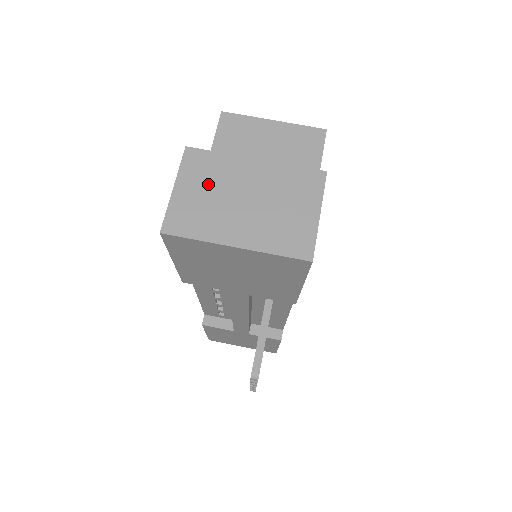
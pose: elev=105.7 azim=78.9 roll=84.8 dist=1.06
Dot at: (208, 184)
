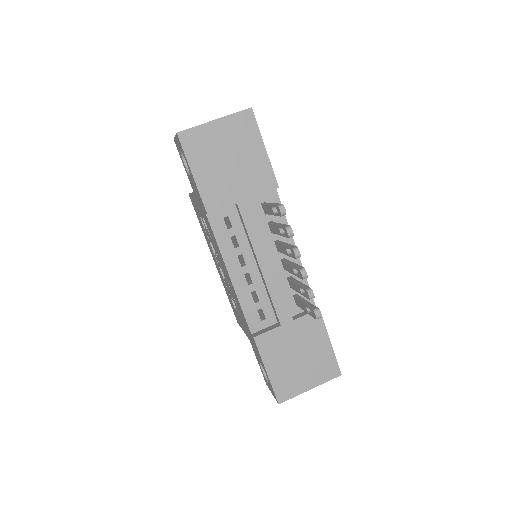
Dot at: occluded
